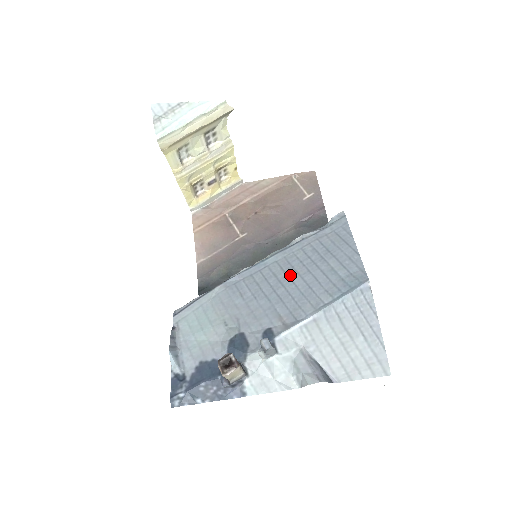
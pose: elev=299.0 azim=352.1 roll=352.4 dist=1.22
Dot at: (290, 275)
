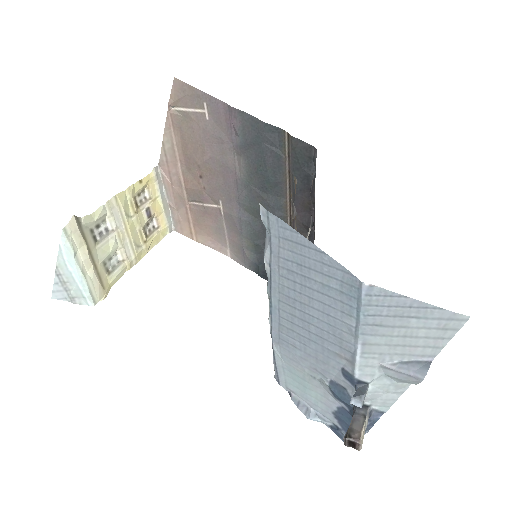
Dot at: (302, 310)
